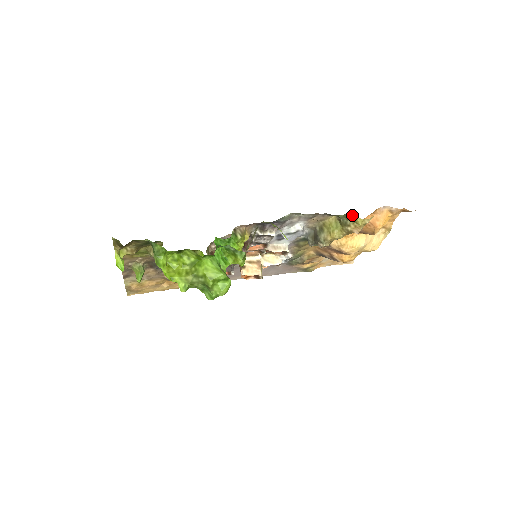
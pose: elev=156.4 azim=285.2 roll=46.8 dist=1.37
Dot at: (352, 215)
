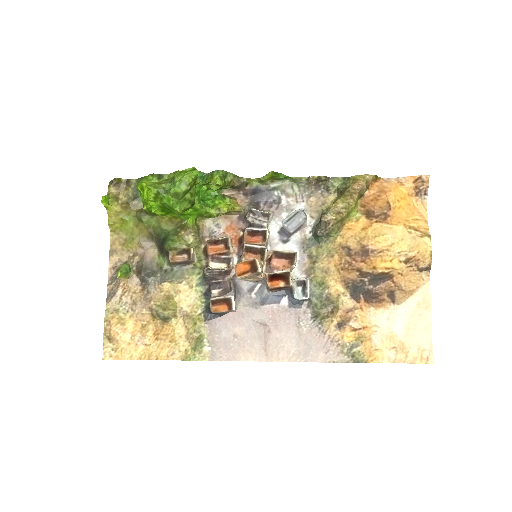
Dot at: (349, 177)
